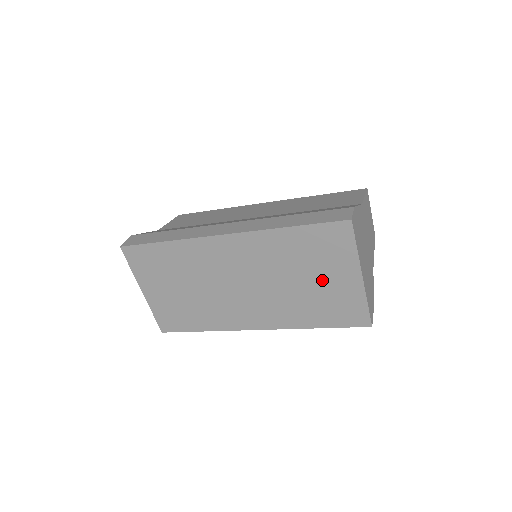
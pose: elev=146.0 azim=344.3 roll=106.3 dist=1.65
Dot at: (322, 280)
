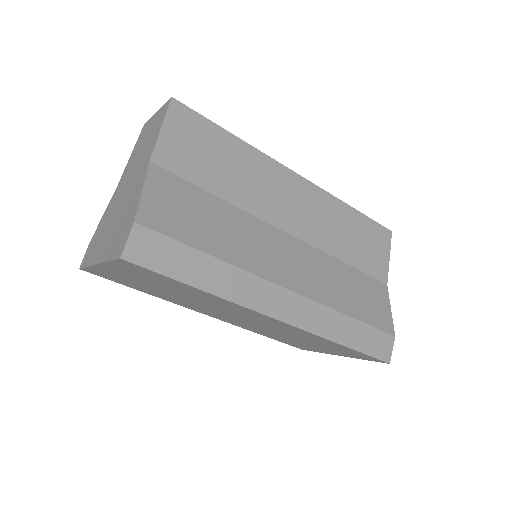
Dot at: (311, 345)
